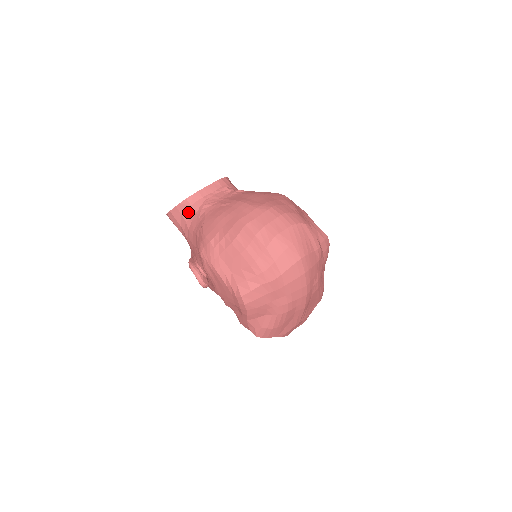
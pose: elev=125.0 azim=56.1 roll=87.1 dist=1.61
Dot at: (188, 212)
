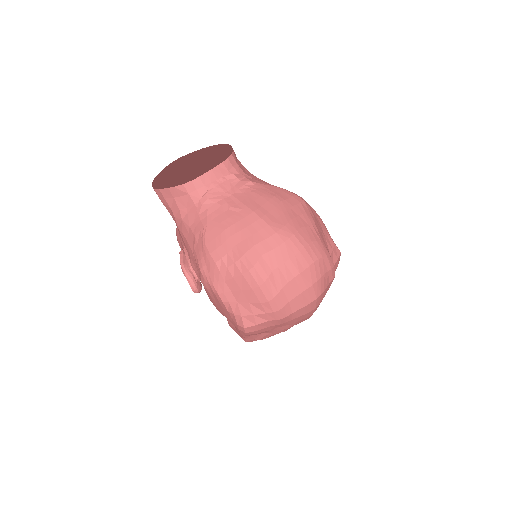
Dot at: (184, 200)
